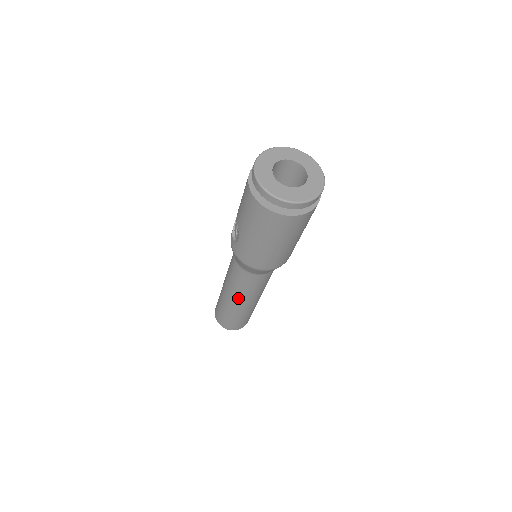
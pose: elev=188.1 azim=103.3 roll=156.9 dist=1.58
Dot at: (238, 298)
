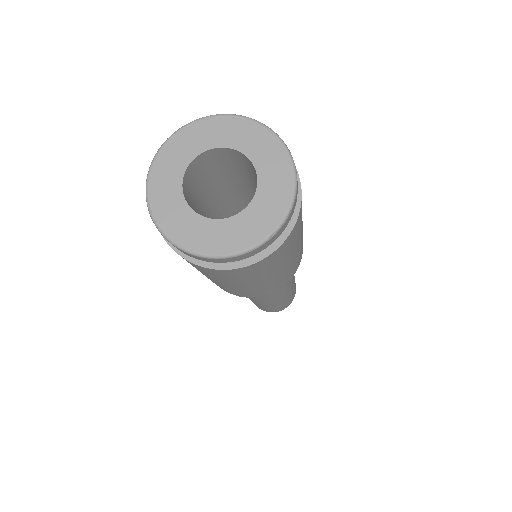
Dot at: occluded
